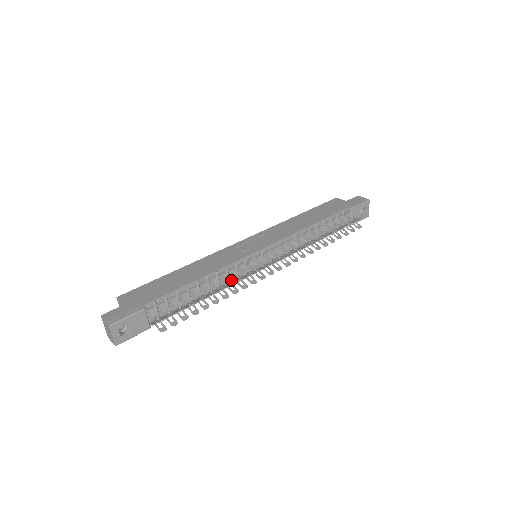
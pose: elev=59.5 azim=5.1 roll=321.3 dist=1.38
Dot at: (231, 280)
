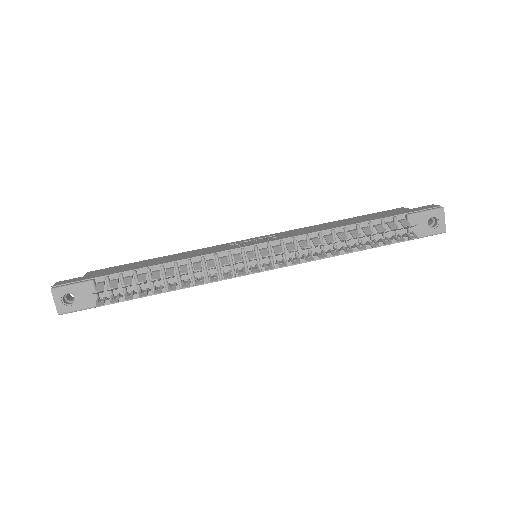
Dot at: occluded
